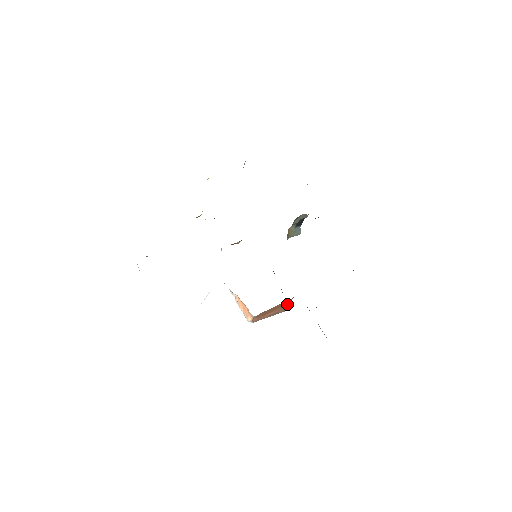
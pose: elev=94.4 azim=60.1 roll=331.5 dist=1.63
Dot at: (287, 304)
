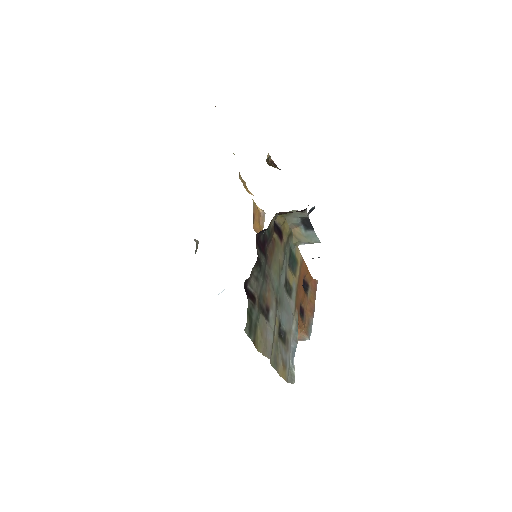
Dot at: (303, 332)
